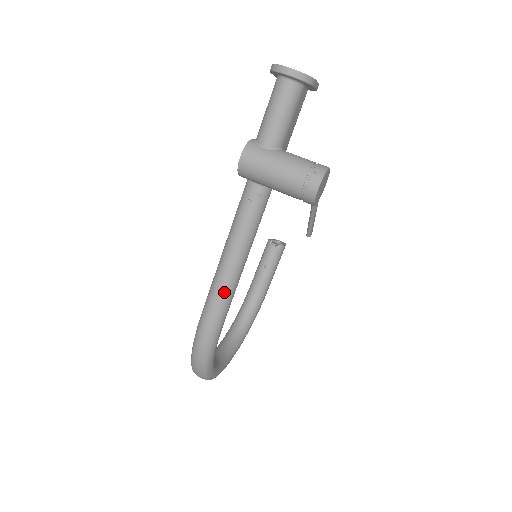
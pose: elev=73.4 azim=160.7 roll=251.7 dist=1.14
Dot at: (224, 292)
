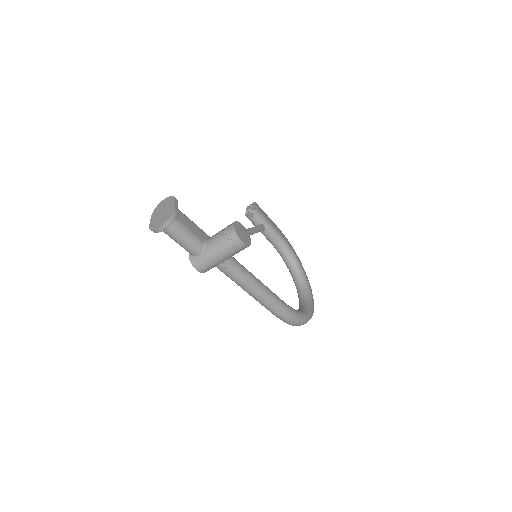
Dot at: (269, 301)
